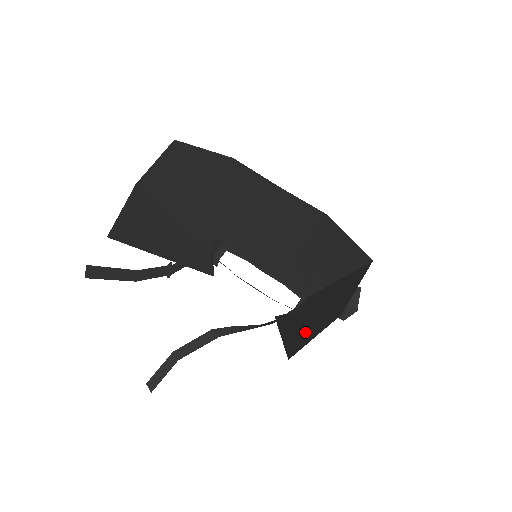
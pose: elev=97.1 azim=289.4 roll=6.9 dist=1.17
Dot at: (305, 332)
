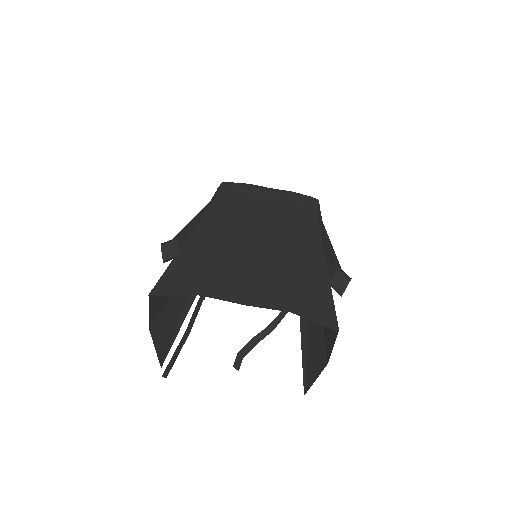
Dot at: (312, 345)
